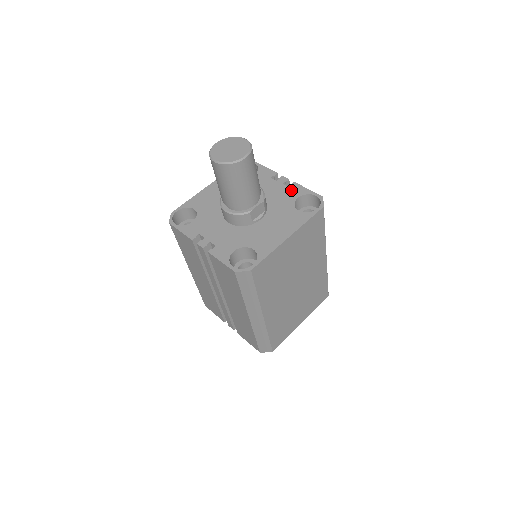
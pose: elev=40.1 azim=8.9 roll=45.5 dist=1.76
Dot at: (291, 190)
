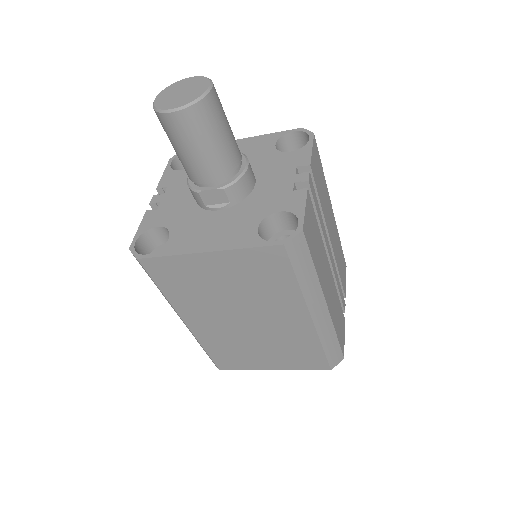
Dot at: (289, 196)
